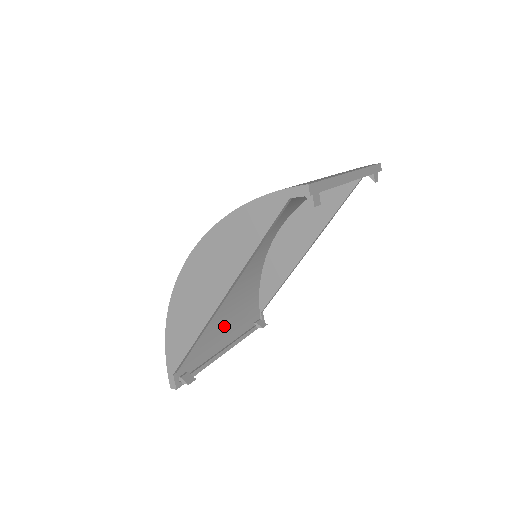
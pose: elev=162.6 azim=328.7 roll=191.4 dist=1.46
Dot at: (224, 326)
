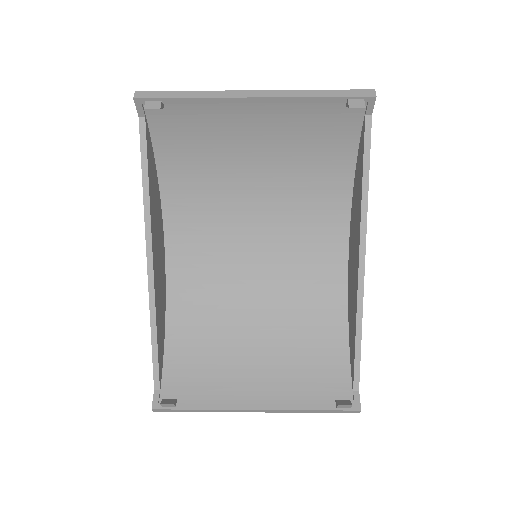
Dot at: (261, 375)
